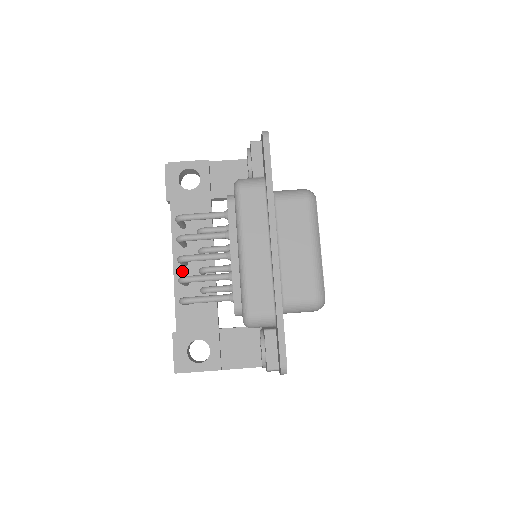
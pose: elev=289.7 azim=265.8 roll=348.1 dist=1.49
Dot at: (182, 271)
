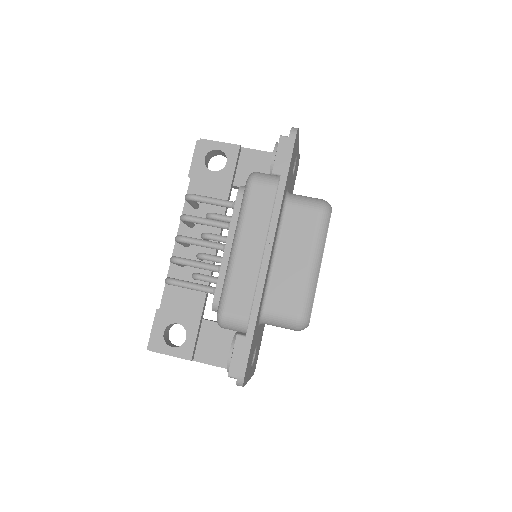
Dot at: (182, 251)
